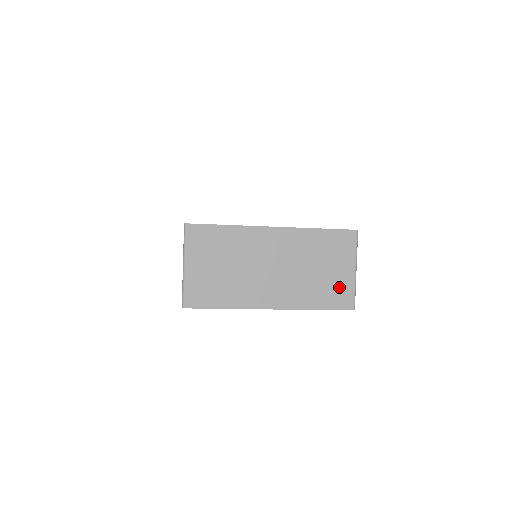
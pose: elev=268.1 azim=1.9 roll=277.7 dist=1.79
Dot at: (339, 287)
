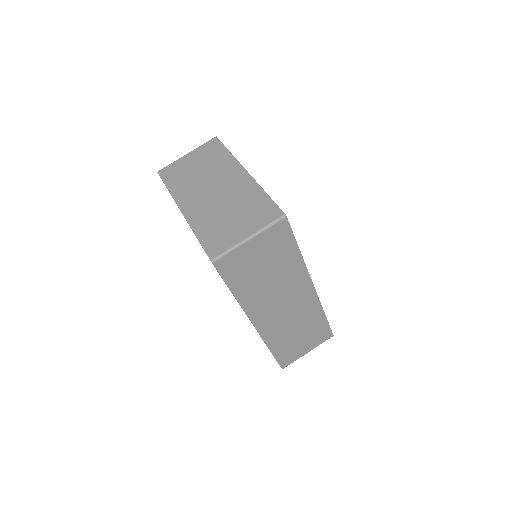
Dot at: (225, 237)
